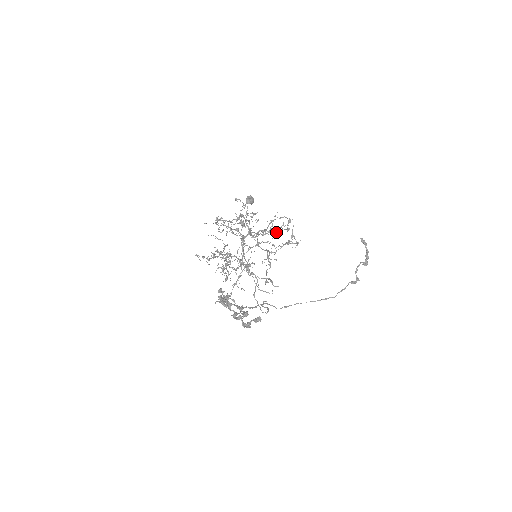
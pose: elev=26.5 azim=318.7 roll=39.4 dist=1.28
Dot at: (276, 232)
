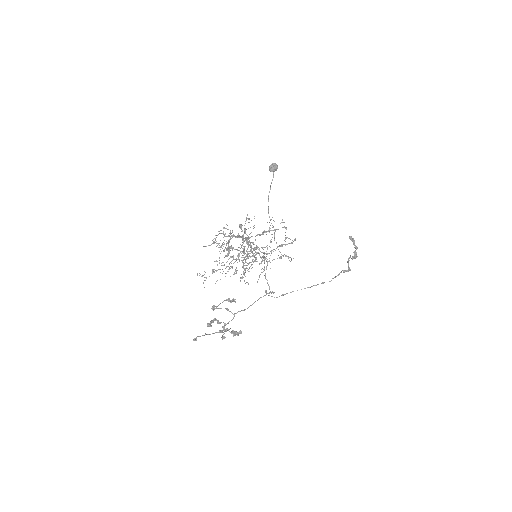
Dot at: (251, 264)
